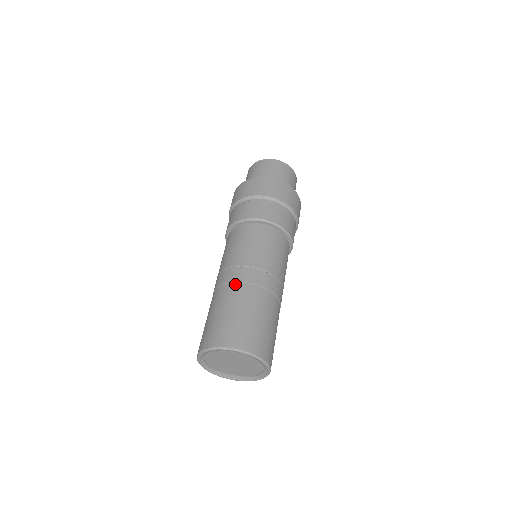
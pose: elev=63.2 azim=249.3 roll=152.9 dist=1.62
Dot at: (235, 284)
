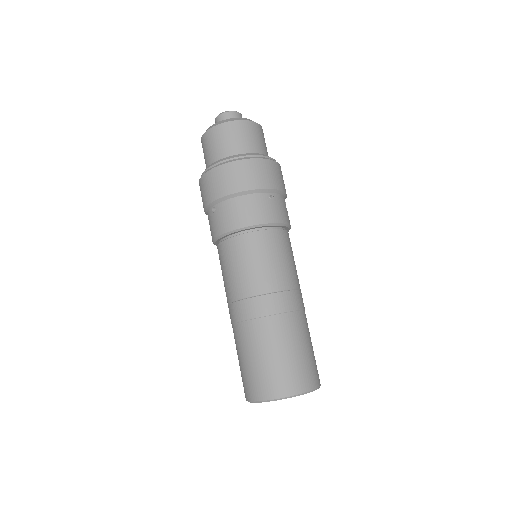
Dot at: (243, 324)
